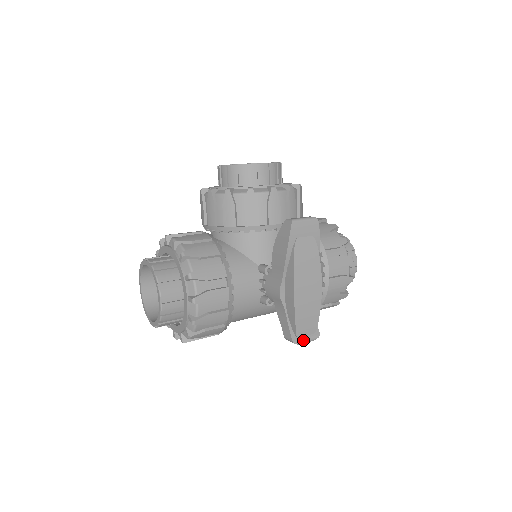
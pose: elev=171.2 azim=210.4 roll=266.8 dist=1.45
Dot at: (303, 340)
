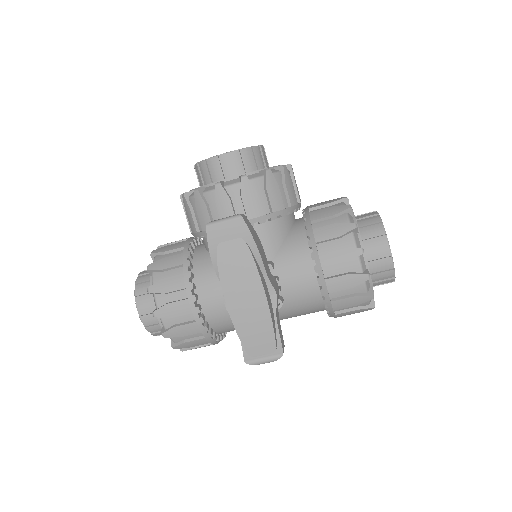
Dot at: (259, 360)
